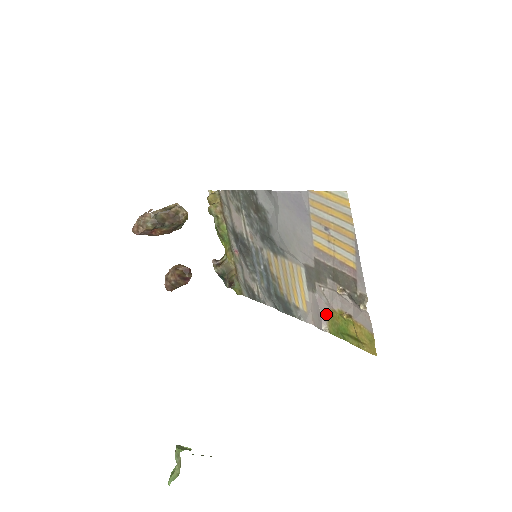
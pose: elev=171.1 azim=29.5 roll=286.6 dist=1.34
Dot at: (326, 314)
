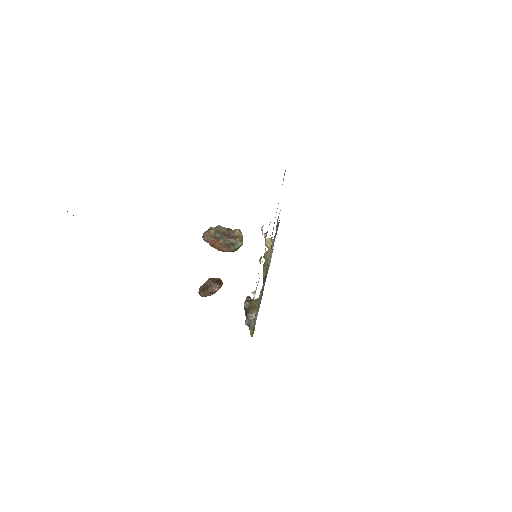
Dot at: occluded
